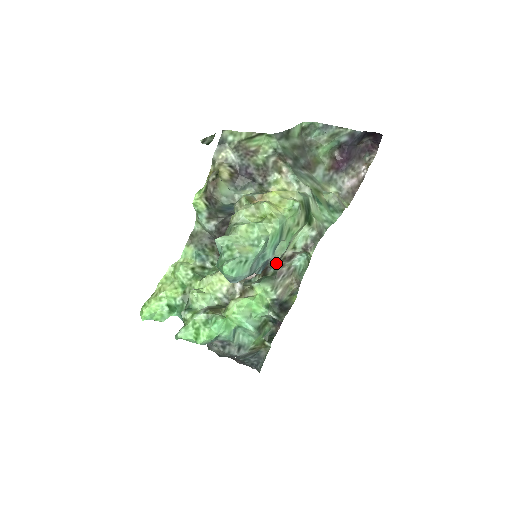
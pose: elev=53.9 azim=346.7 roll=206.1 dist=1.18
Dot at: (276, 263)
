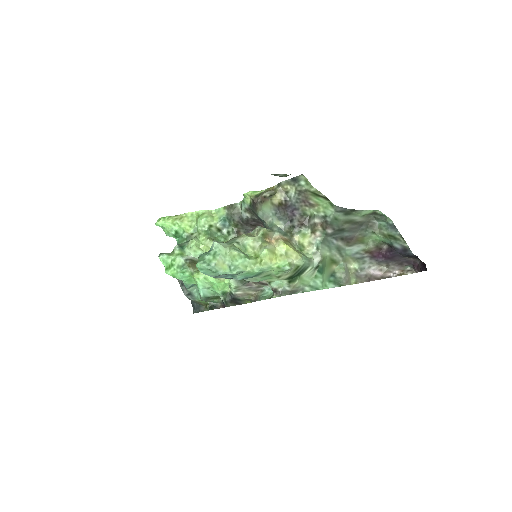
Dot at: occluded
